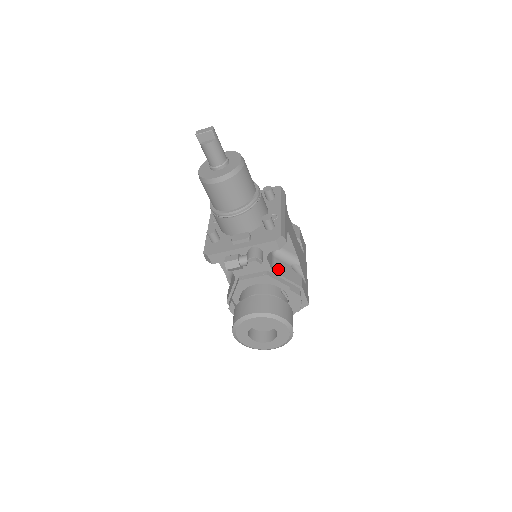
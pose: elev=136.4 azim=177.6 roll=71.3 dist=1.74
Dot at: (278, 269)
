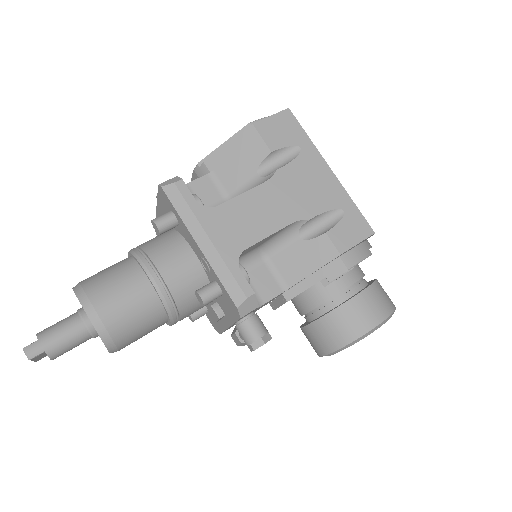
Dot at: (290, 274)
